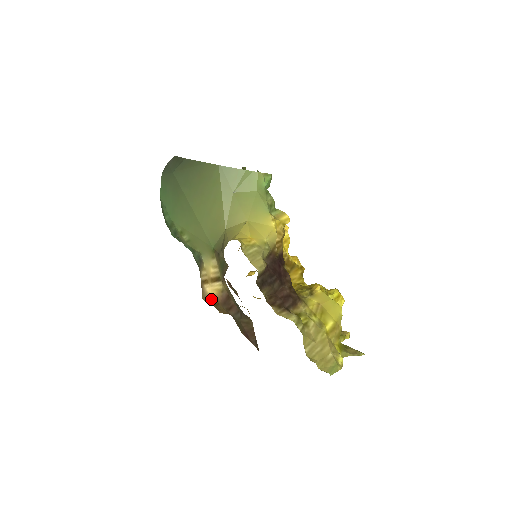
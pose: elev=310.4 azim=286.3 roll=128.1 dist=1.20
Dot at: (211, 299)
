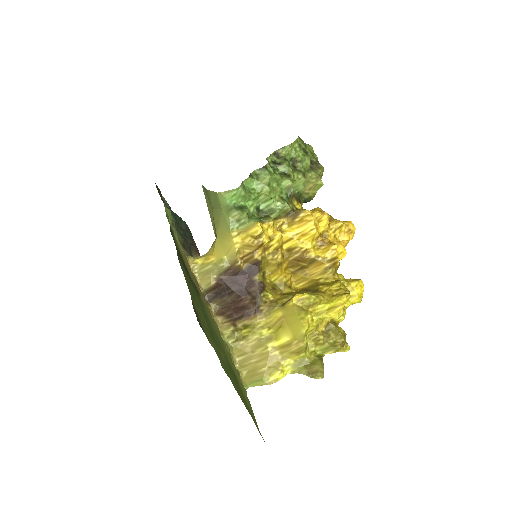
Dot at: occluded
